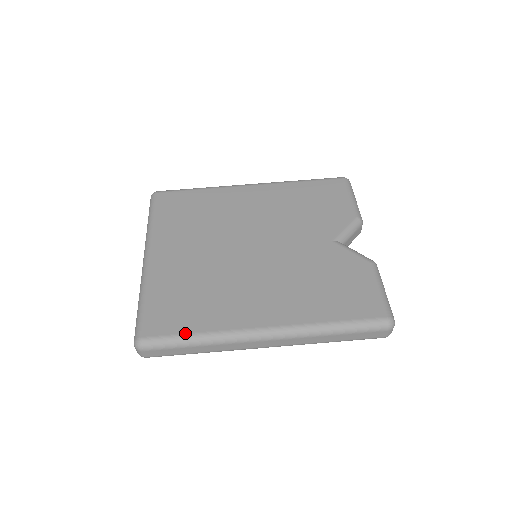
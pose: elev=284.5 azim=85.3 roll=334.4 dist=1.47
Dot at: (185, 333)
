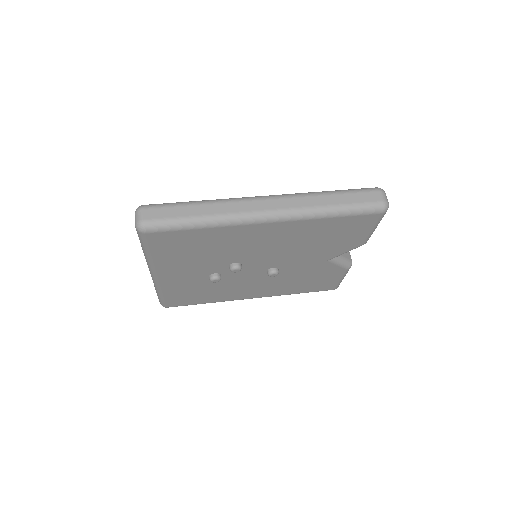
Dot at: occluded
